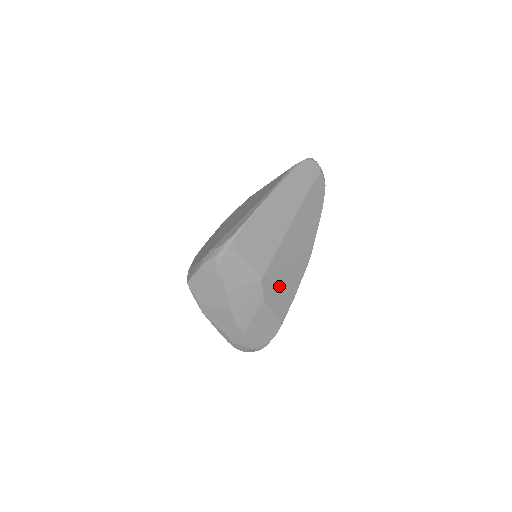
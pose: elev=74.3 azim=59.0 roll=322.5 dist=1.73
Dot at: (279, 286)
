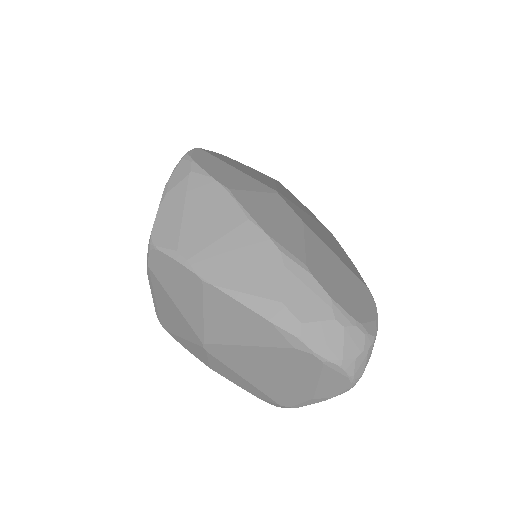
Dot at: occluded
